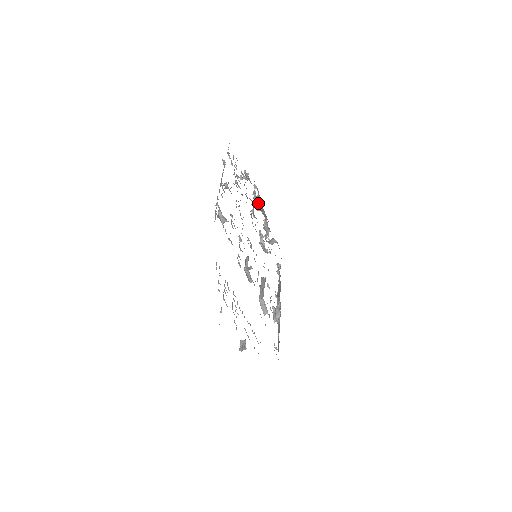
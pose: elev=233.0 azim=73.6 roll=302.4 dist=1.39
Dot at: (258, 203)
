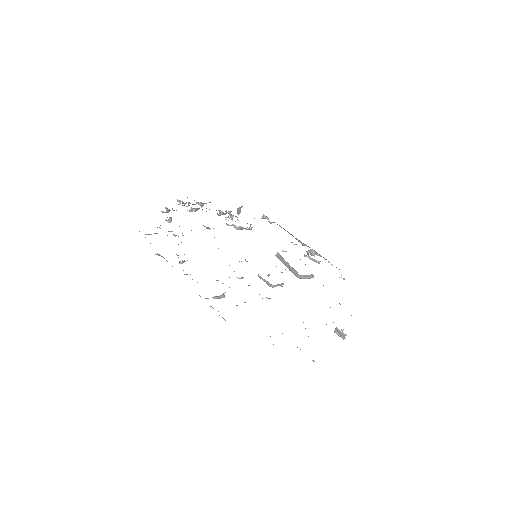
Dot at: occluded
